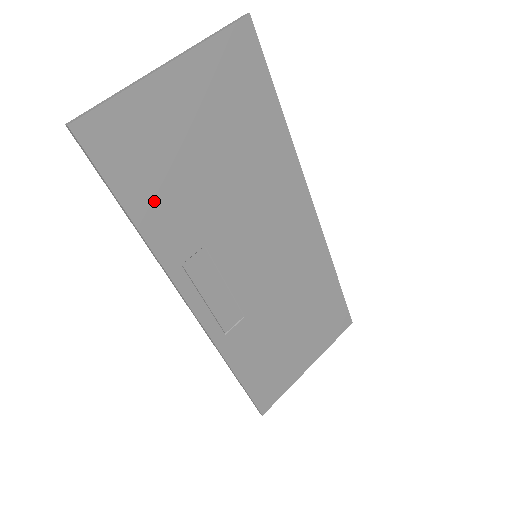
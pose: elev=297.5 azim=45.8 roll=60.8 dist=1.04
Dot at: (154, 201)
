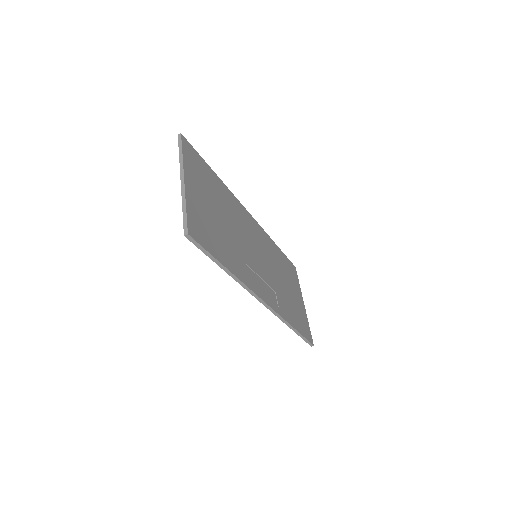
Dot at: (223, 252)
